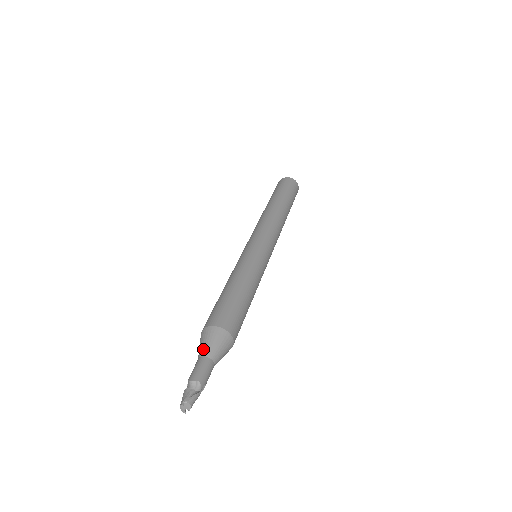
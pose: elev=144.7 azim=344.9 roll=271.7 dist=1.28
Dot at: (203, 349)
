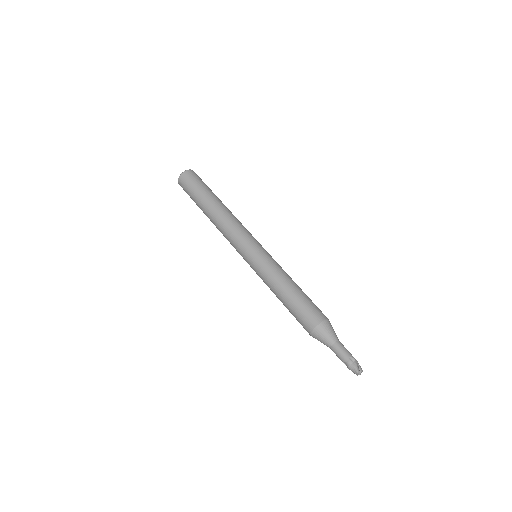
Dot at: (327, 342)
